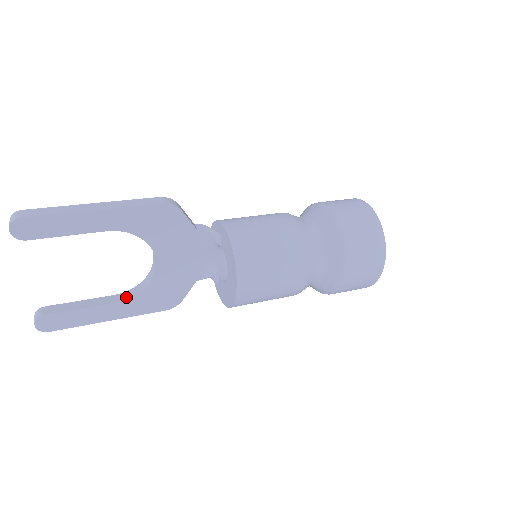
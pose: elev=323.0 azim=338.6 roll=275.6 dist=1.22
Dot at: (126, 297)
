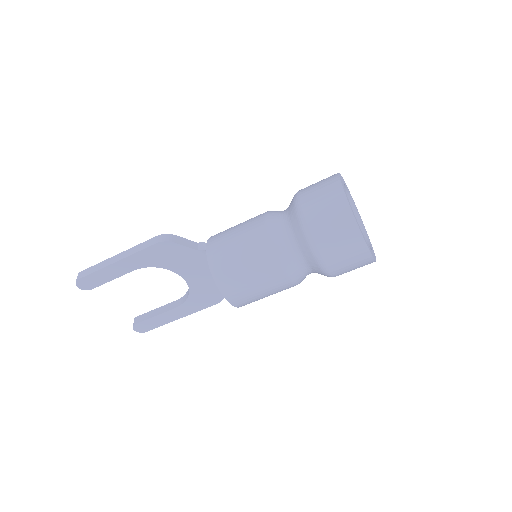
Dot at: (181, 302)
